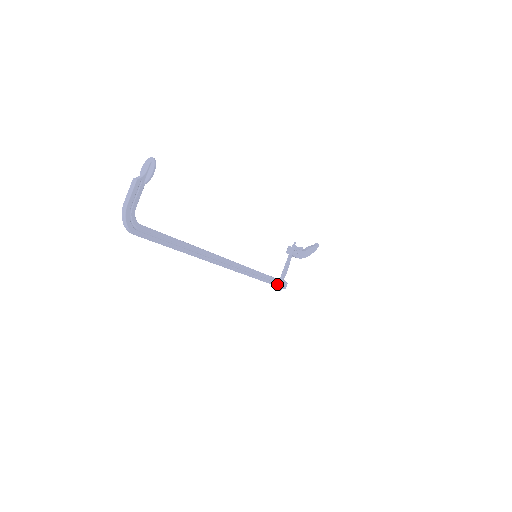
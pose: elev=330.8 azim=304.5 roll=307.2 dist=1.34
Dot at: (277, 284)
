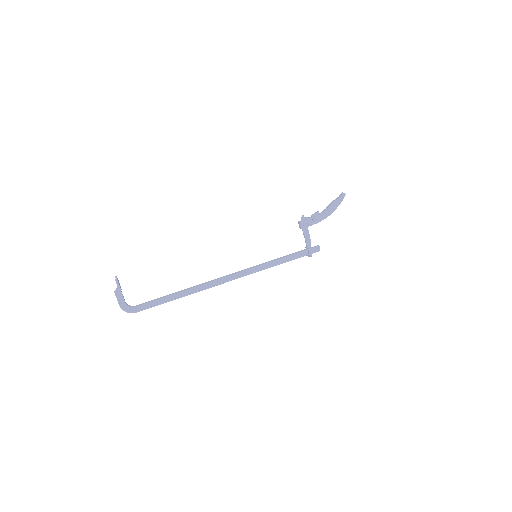
Dot at: (303, 255)
